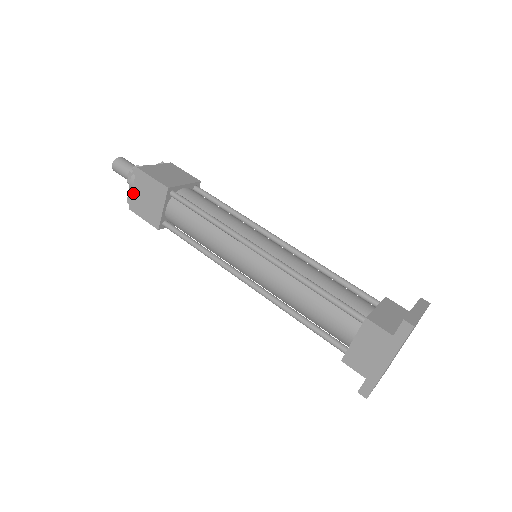
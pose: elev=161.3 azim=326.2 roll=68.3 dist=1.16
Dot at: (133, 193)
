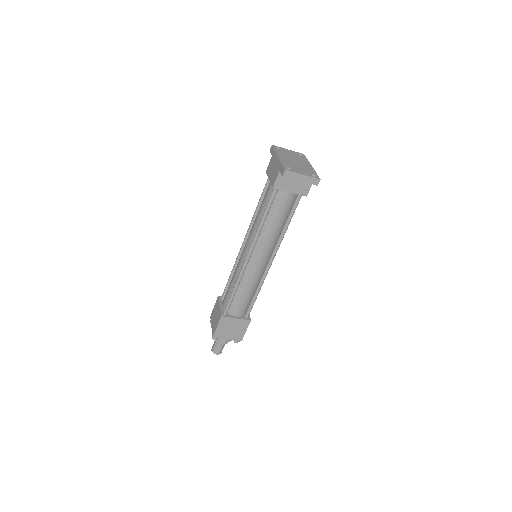
Dot at: (212, 328)
